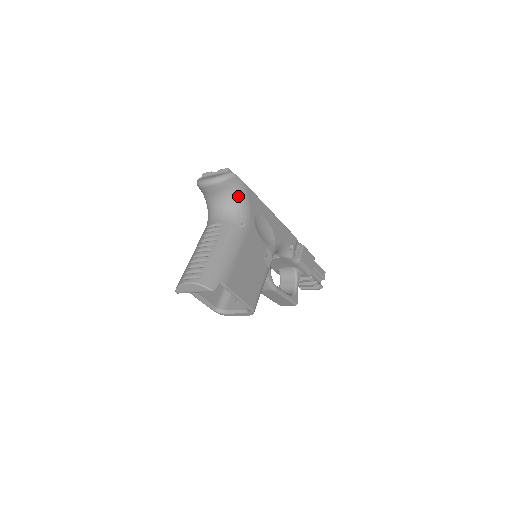
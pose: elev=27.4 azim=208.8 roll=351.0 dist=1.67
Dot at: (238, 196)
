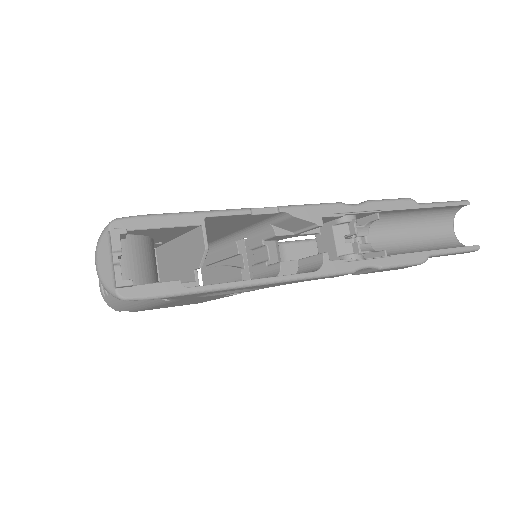
Dot at: occluded
